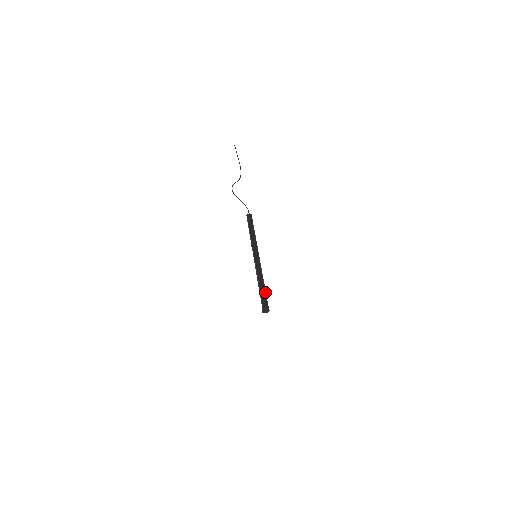
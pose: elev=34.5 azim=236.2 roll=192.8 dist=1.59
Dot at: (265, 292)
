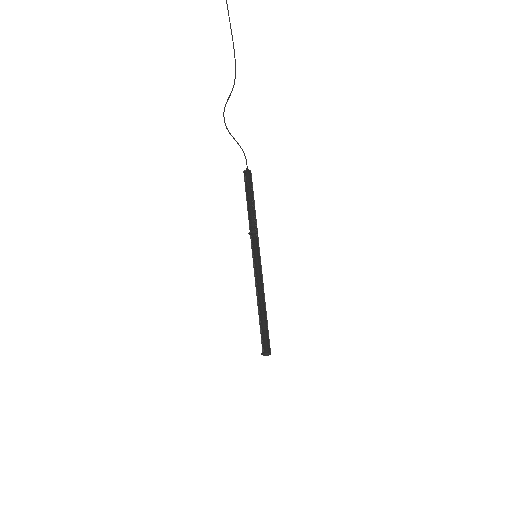
Dot at: (267, 326)
